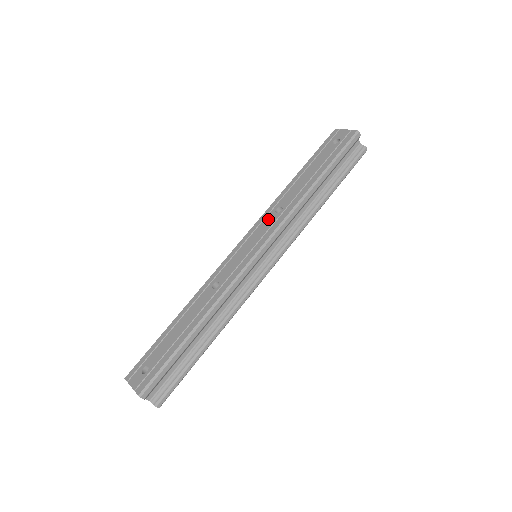
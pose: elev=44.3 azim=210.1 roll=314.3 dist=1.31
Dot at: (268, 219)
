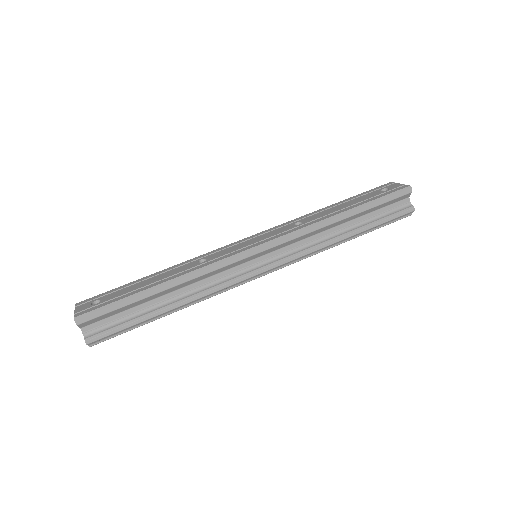
Dot at: (284, 227)
